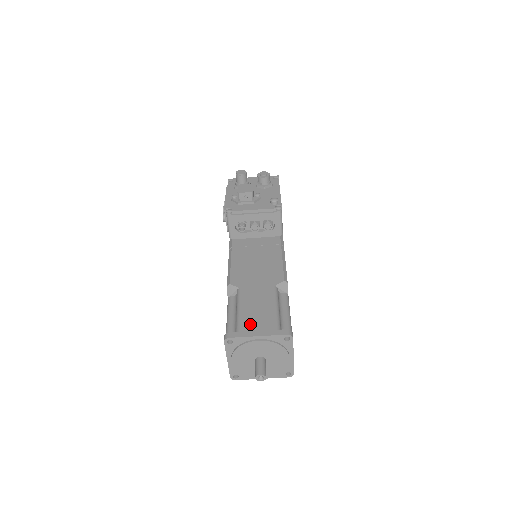
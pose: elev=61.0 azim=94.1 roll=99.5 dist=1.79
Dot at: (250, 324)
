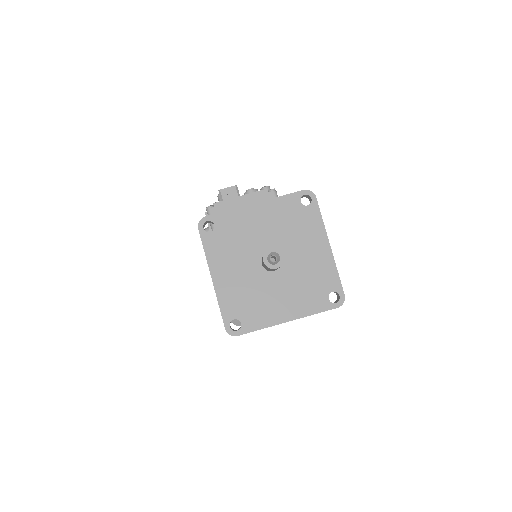
Dot at: occluded
